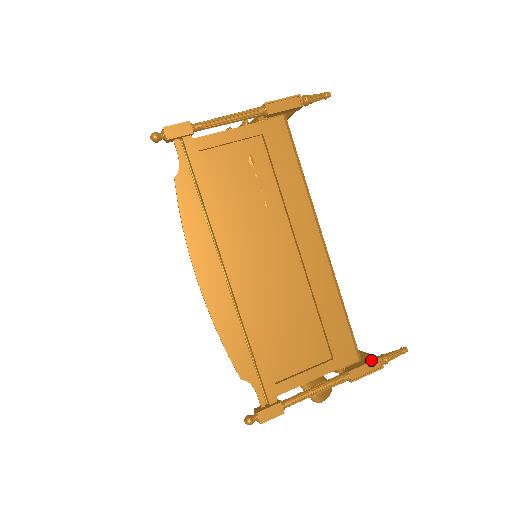
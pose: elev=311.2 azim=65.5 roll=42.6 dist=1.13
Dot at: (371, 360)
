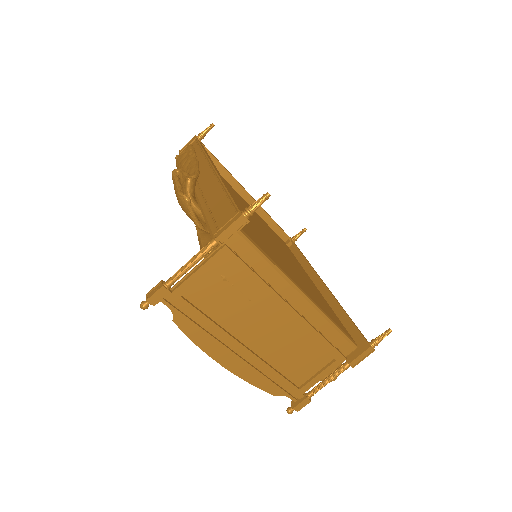
Dot at: (364, 350)
